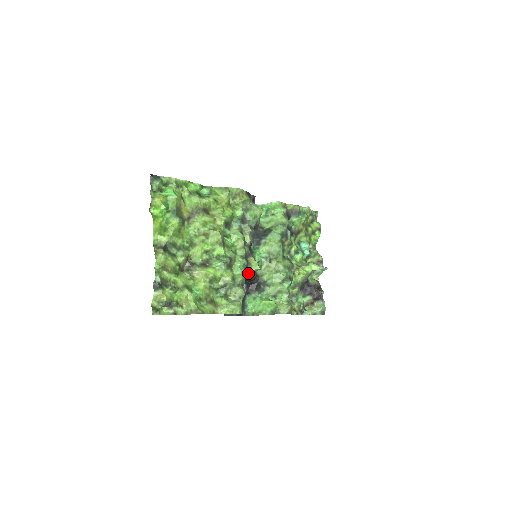
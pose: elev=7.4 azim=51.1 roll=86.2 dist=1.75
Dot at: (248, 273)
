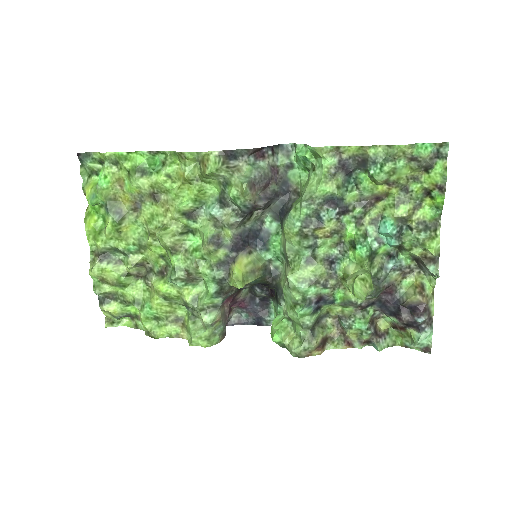
Dot at: occluded
